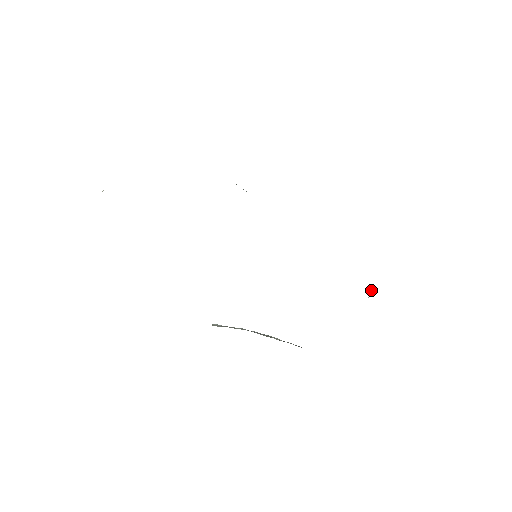
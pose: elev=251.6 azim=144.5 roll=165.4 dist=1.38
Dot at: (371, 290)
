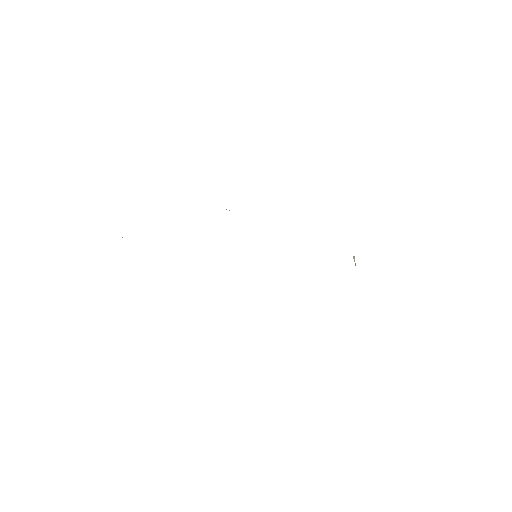
Dot at: (354, 259)
